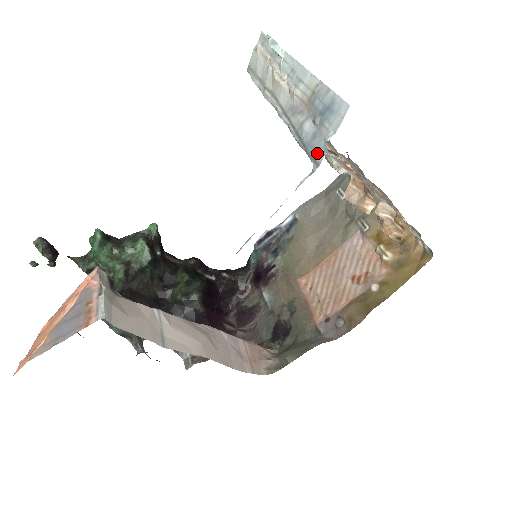
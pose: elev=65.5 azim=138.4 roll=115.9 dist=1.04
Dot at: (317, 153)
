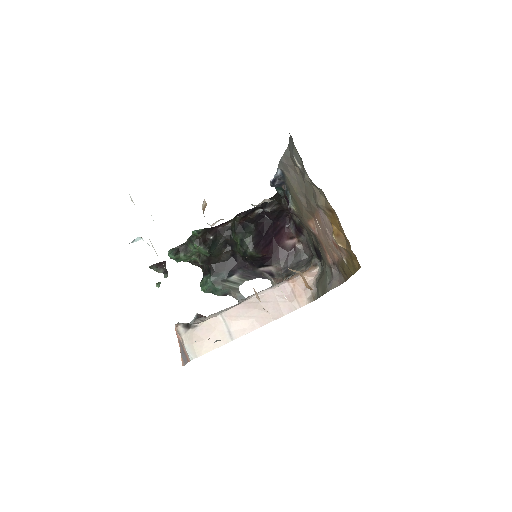
Dot at: occluded
